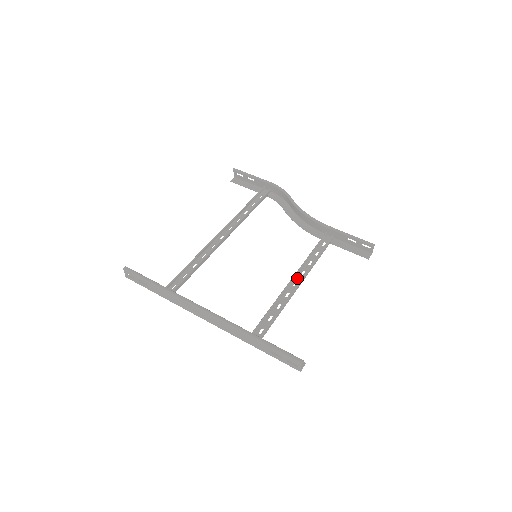
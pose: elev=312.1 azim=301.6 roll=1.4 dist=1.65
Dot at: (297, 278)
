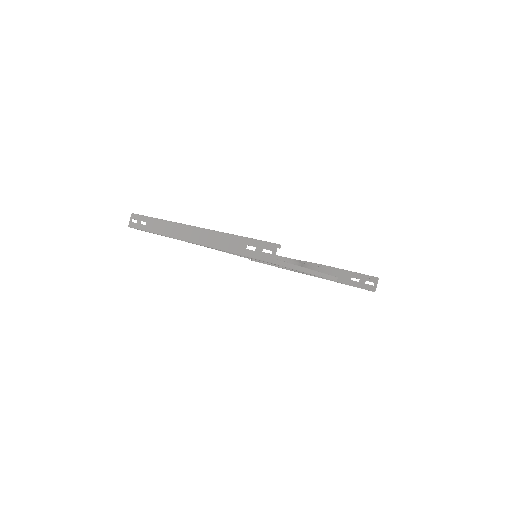
Dot at: occluded
